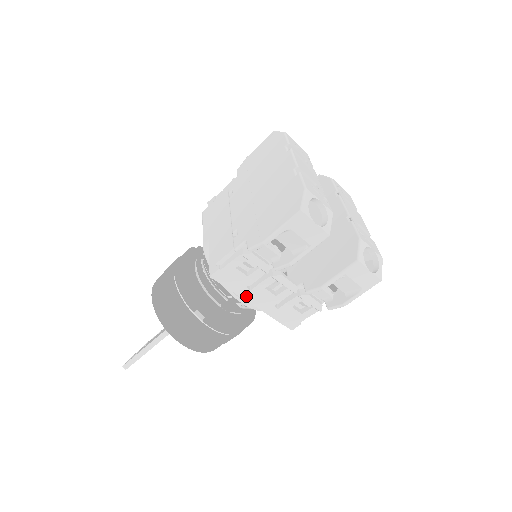
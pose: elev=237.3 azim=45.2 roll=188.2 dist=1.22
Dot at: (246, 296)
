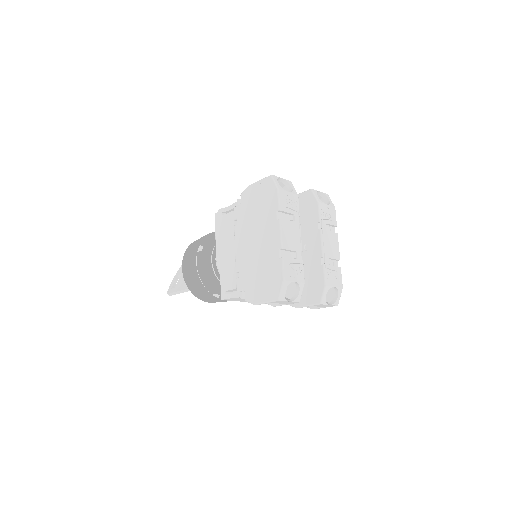
Dot at: occluded
